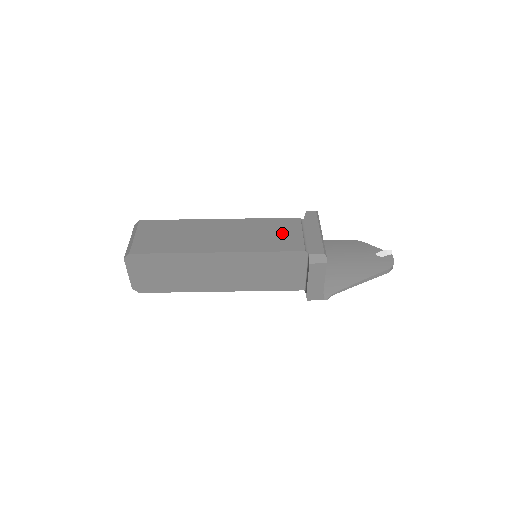
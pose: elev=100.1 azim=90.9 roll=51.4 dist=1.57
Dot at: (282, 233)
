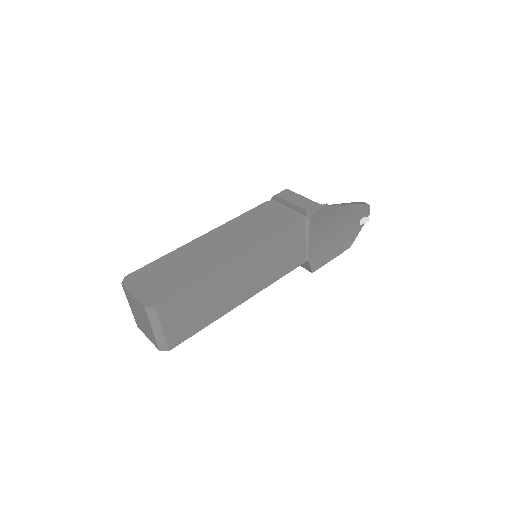
Dot at: occluded
